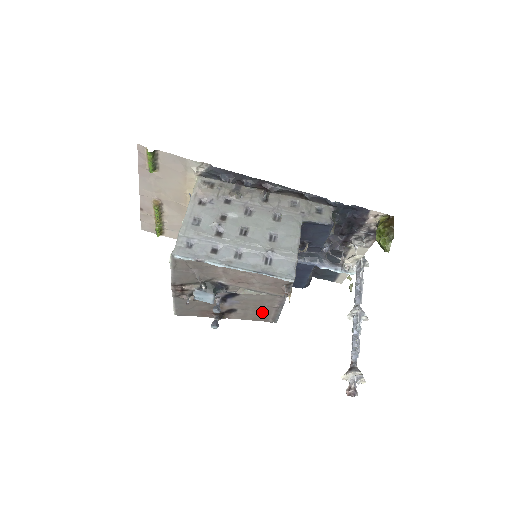
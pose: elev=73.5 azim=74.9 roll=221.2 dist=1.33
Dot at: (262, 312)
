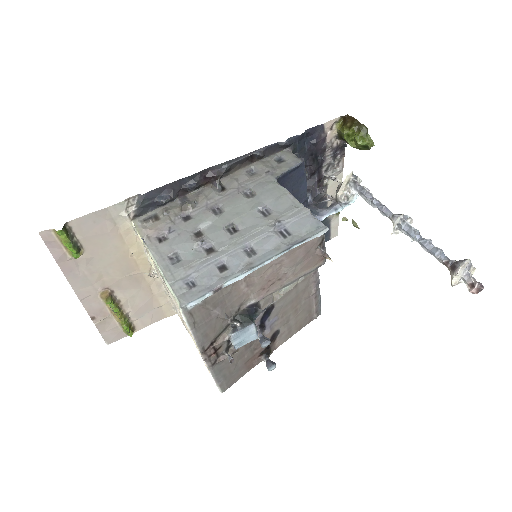
Dot at: (303, 312)
